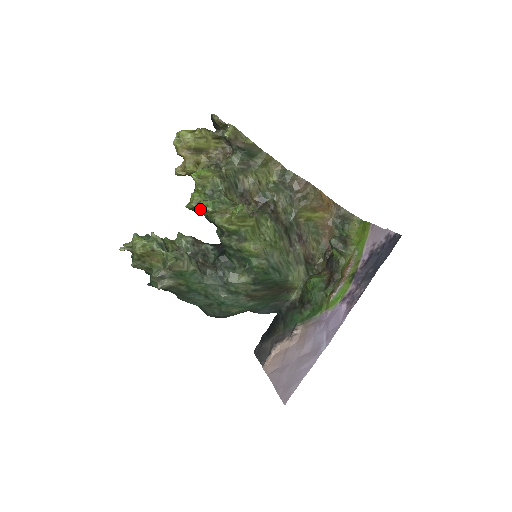
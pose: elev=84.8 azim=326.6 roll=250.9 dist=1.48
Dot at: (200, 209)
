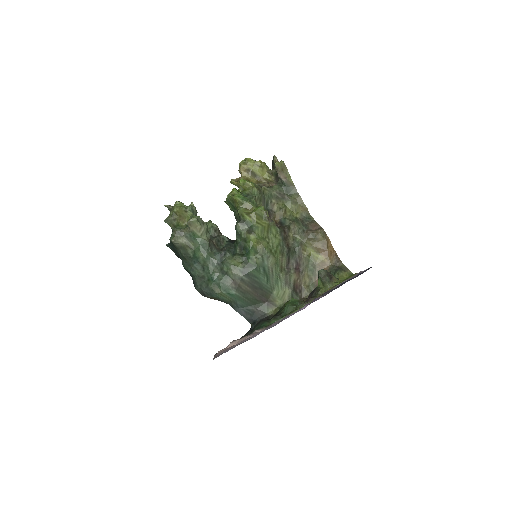
Dot at: (233, 199)
